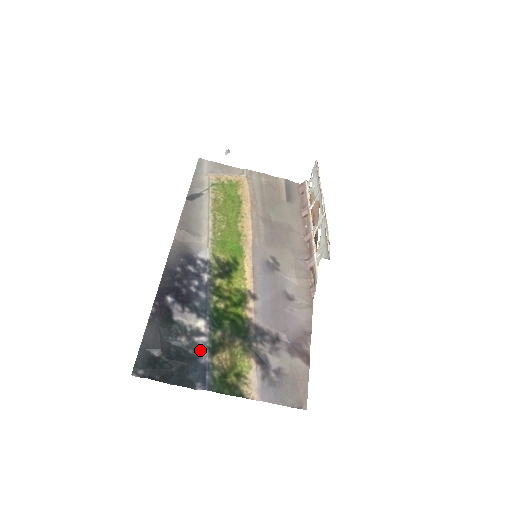
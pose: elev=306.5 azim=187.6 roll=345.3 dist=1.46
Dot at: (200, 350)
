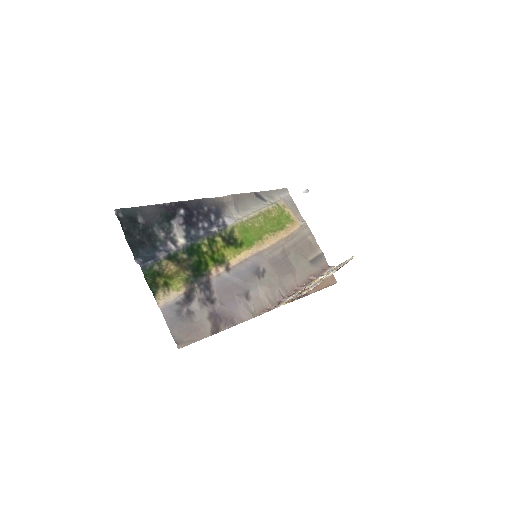
Dot at: (164, 249)
